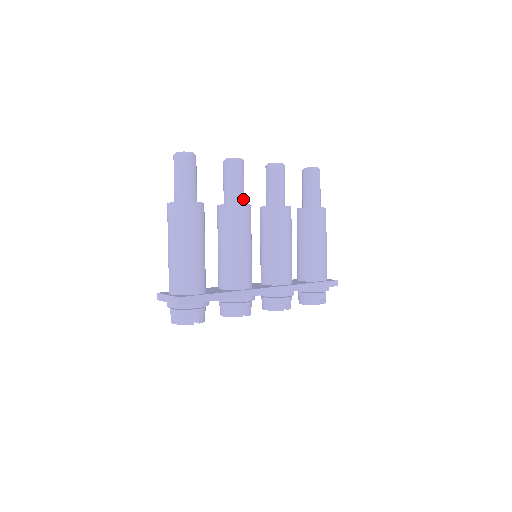
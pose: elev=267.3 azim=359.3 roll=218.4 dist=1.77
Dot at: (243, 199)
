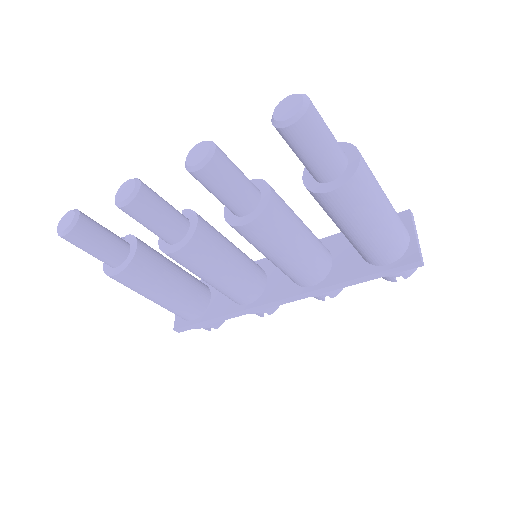
Dot at: (175, 235)
